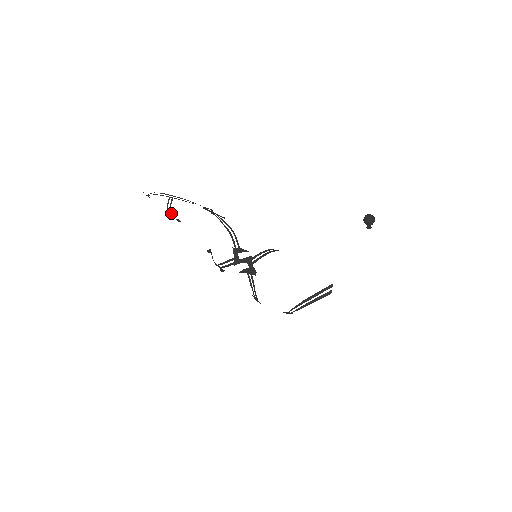
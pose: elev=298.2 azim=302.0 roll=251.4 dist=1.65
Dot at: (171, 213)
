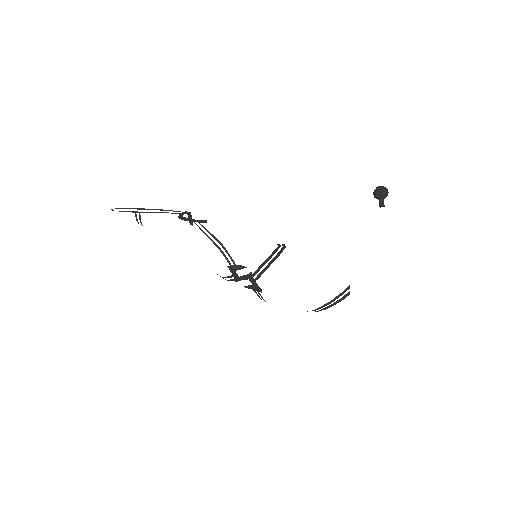
Dot at: occluded
